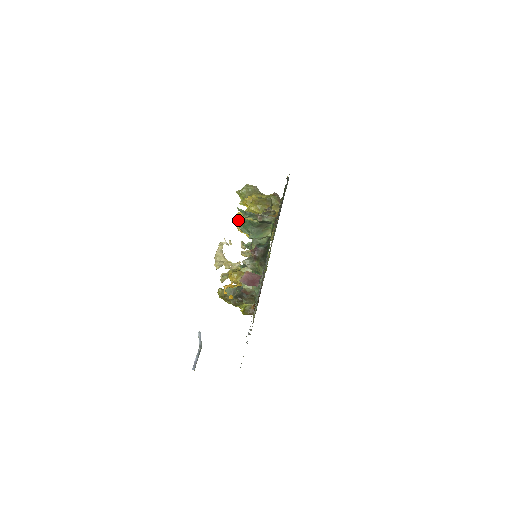
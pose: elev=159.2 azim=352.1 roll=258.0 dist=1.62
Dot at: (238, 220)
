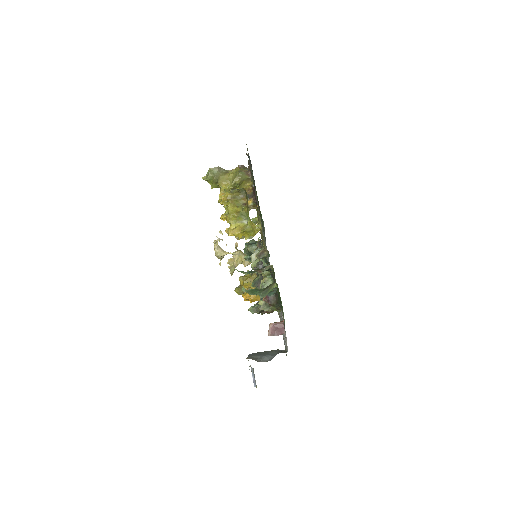
Dot at: (245, 289)
